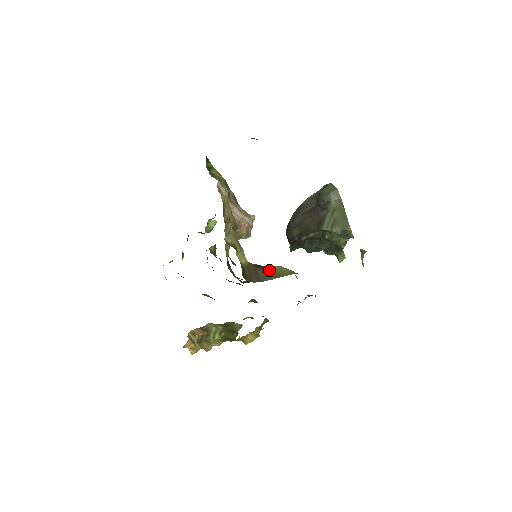
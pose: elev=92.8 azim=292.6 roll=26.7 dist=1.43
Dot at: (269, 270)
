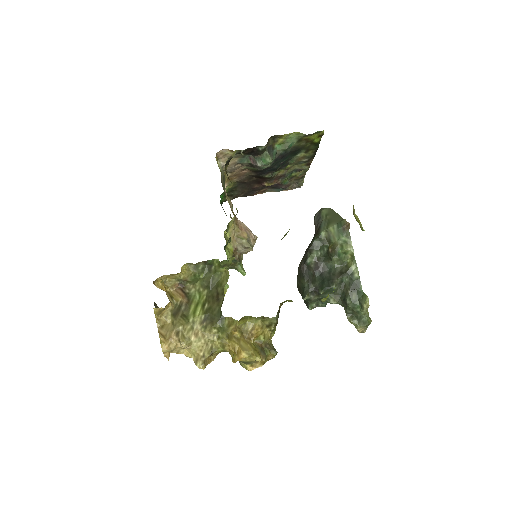
Dot at: occluded
